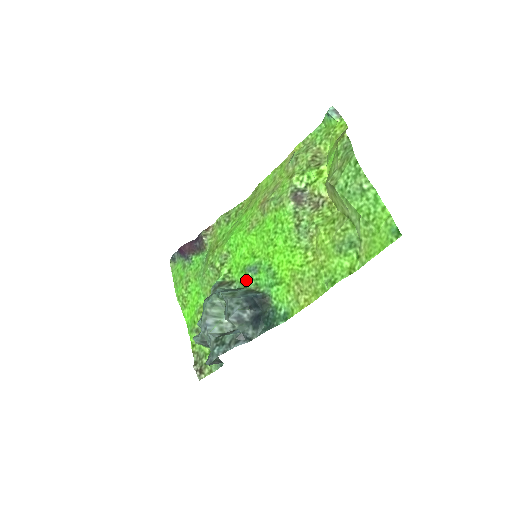
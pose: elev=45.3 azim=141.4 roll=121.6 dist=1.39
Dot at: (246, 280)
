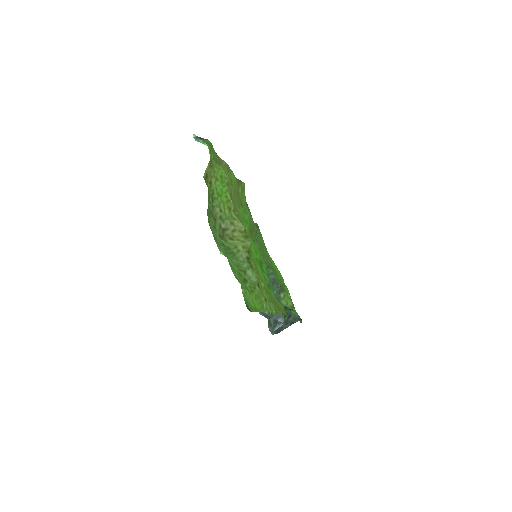
Dot at: (266, 271)
